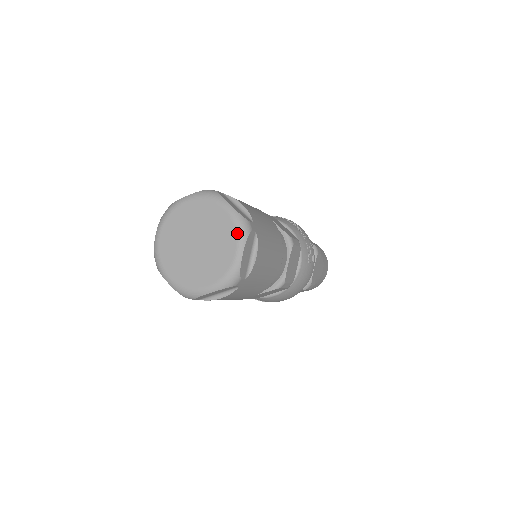
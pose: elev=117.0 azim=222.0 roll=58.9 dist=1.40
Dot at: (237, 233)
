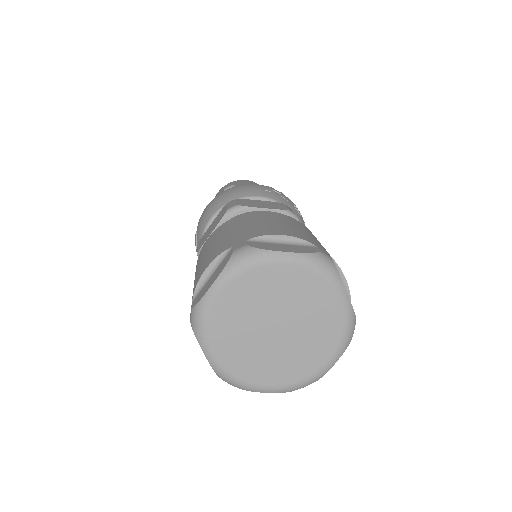
Dot at: (342, 339)
